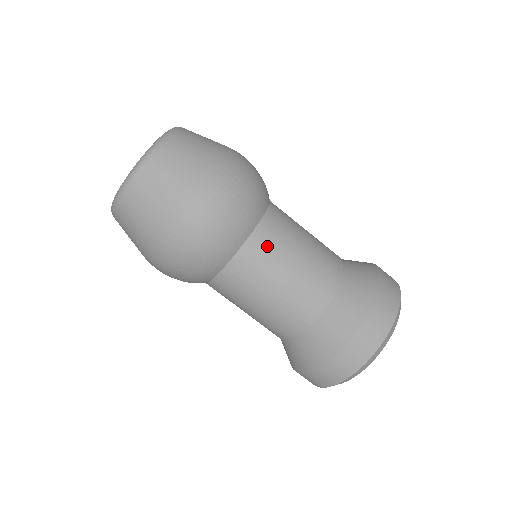
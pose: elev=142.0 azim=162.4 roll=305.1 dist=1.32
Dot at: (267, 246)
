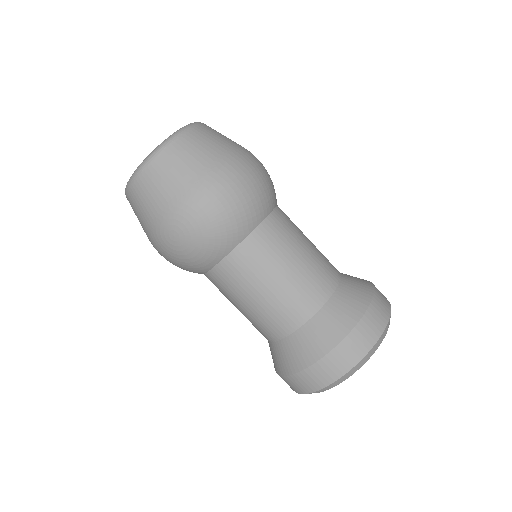
Dot at: (268, 243)
